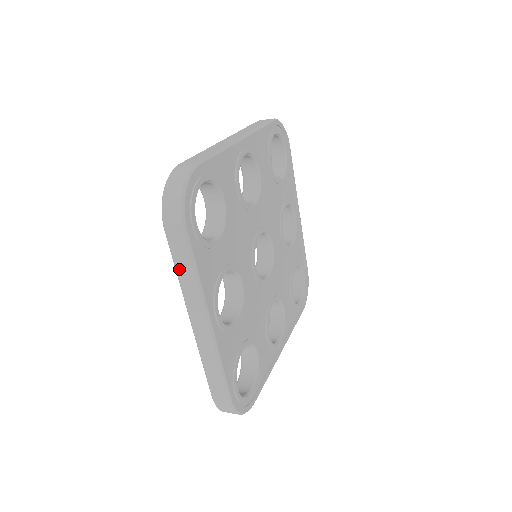
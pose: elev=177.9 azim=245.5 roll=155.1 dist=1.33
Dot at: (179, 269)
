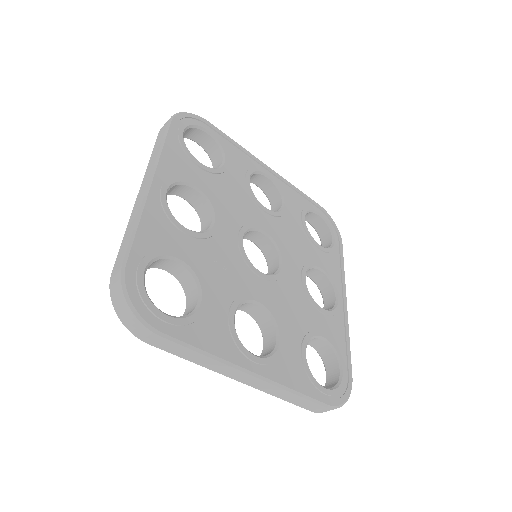
Dot at: (153, 152)
